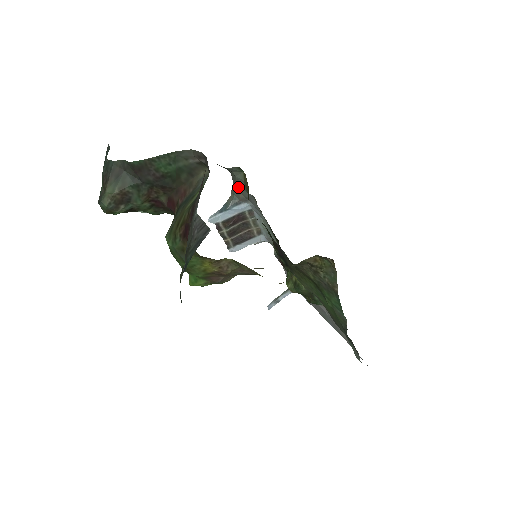
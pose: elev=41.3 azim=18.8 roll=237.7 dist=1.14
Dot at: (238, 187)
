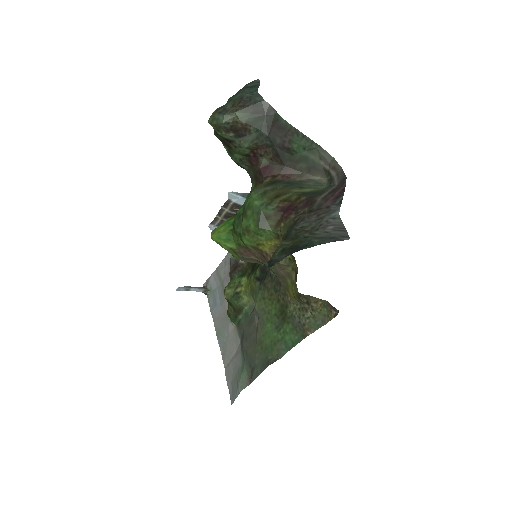
Dot at: occluded
